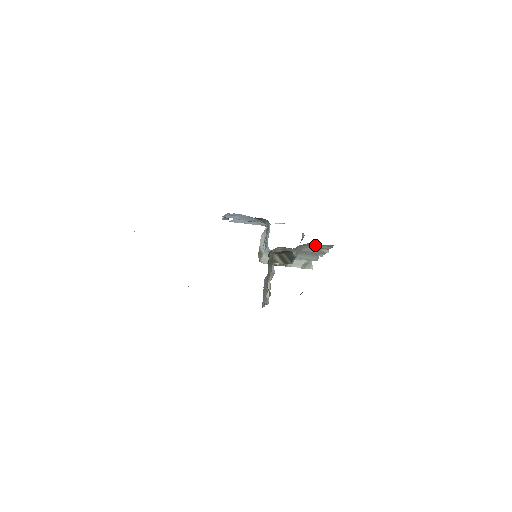
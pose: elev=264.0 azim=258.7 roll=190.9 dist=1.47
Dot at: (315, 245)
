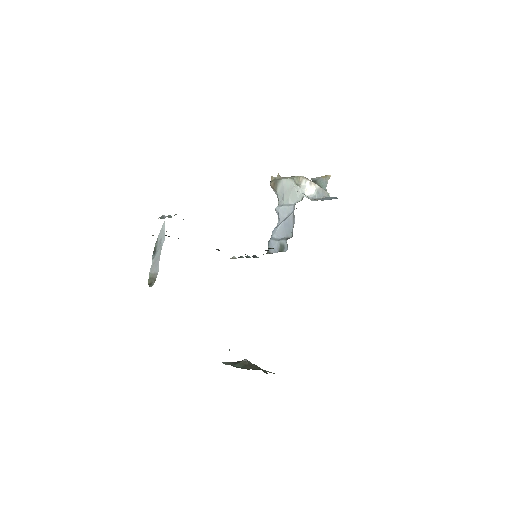
Dot at: occluded
